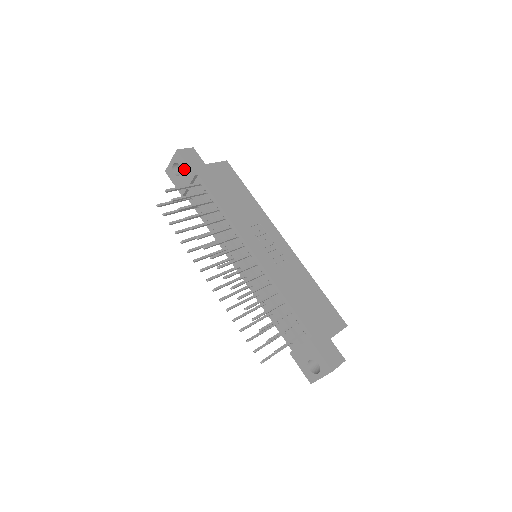
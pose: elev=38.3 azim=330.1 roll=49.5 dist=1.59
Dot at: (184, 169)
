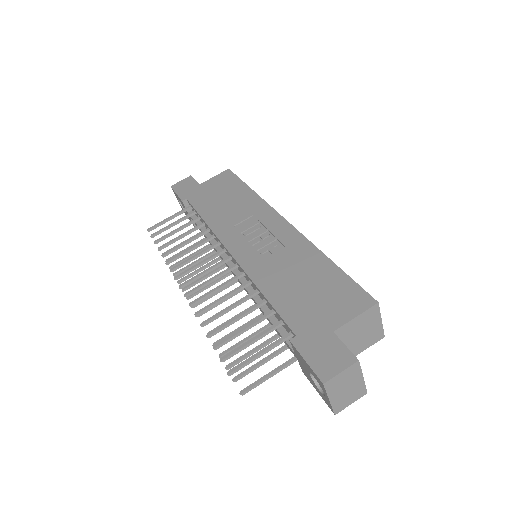
Dot at: (180, 201)
